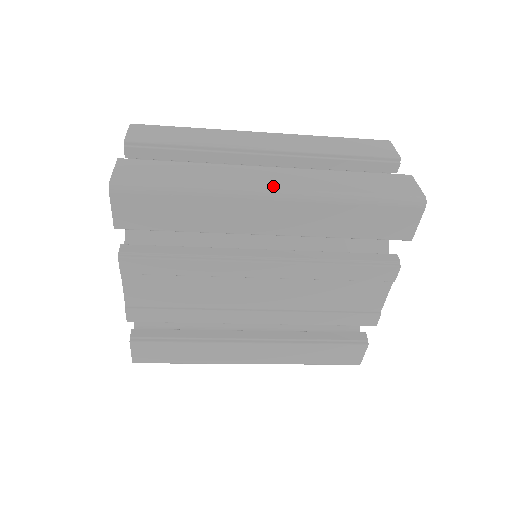
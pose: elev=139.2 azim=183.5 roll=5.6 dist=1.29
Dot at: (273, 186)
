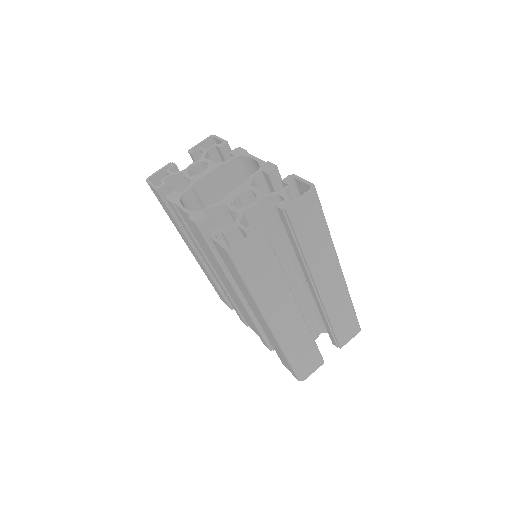
Dot at: (278, 323)
